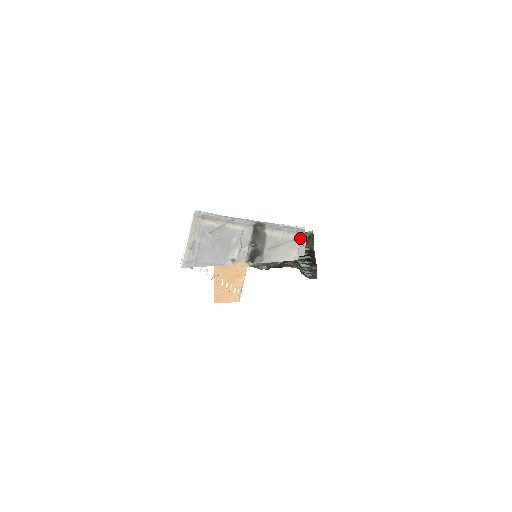
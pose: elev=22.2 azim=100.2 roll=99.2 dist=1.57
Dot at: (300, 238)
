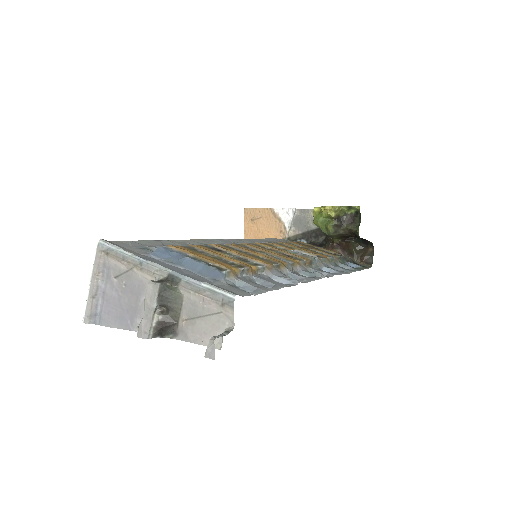
Dot at: (227, 313)
